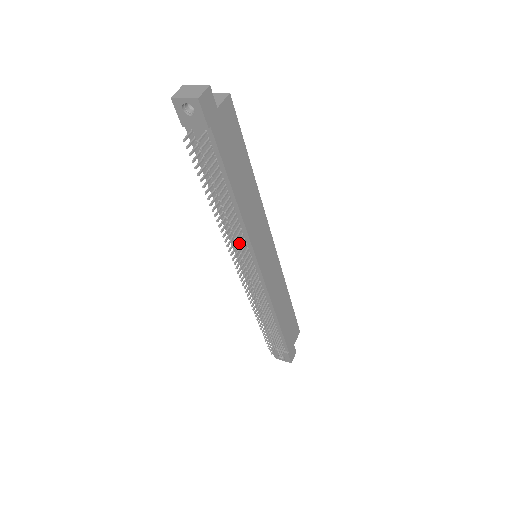
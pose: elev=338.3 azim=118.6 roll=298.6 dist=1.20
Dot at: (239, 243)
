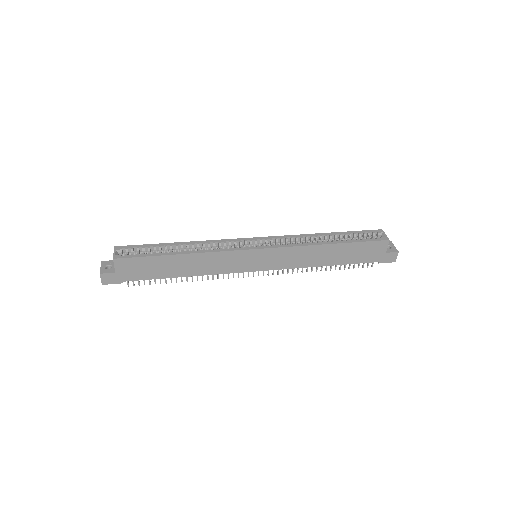
Dot at: occluded
